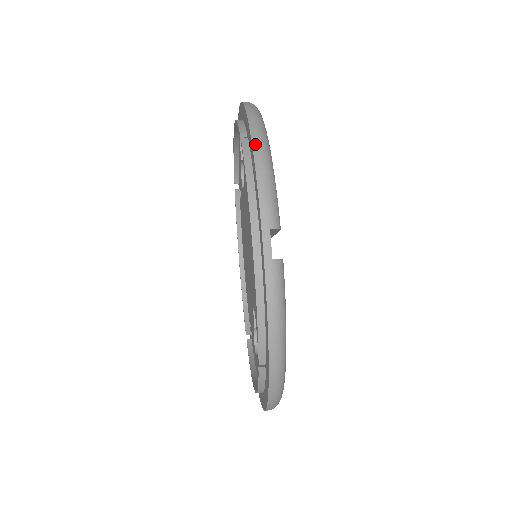
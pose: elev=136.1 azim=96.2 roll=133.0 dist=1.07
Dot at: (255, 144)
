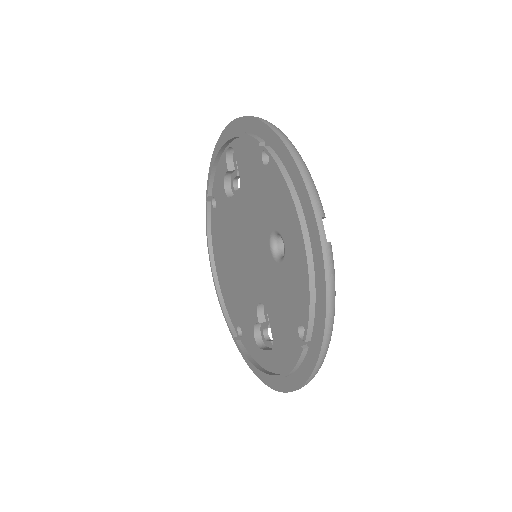
Dot at: (290, 148)
